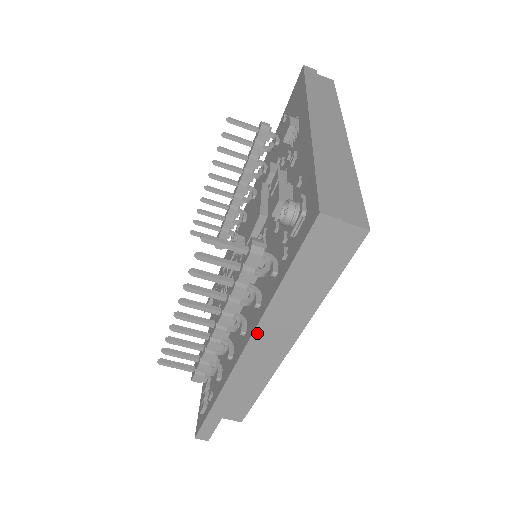
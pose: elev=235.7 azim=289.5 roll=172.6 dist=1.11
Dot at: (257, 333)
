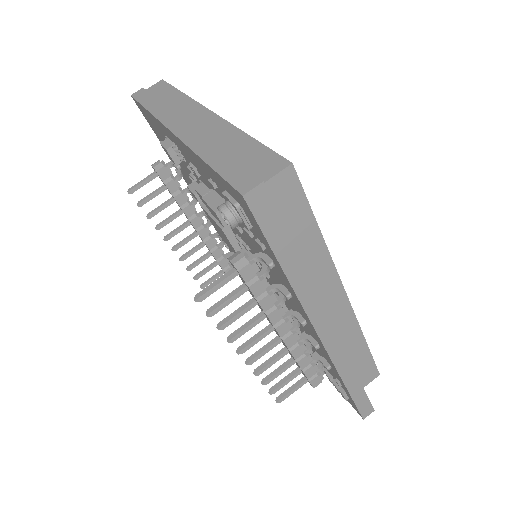
Dot at: (311, 314)
